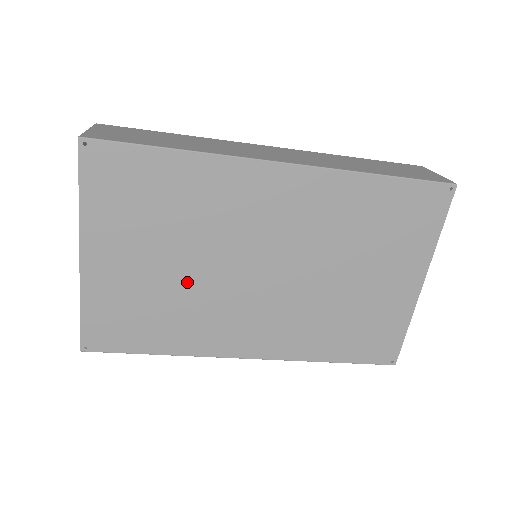
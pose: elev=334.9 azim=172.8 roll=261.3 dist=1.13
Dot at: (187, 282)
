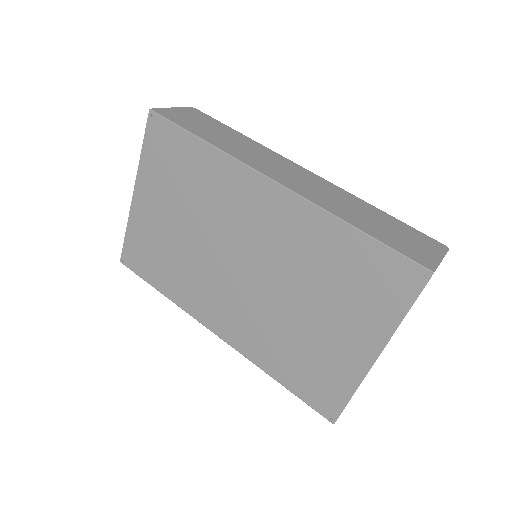
Dot at: (189, 246)
